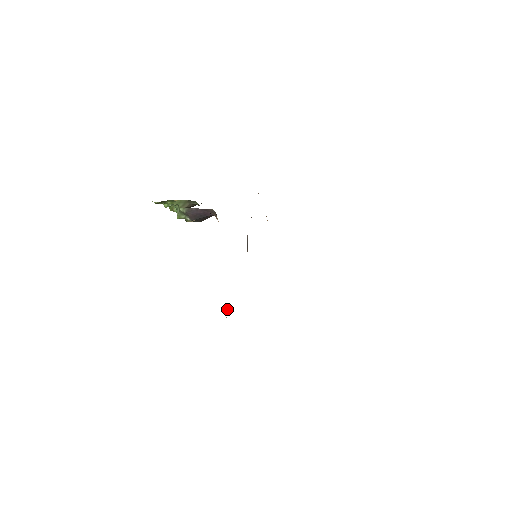
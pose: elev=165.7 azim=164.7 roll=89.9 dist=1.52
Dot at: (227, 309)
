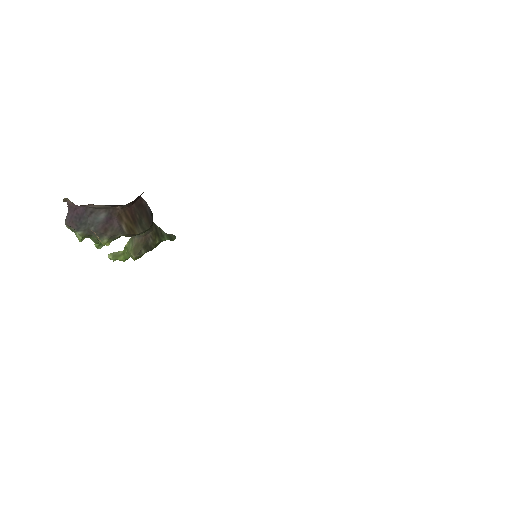
Dot at: occluded
